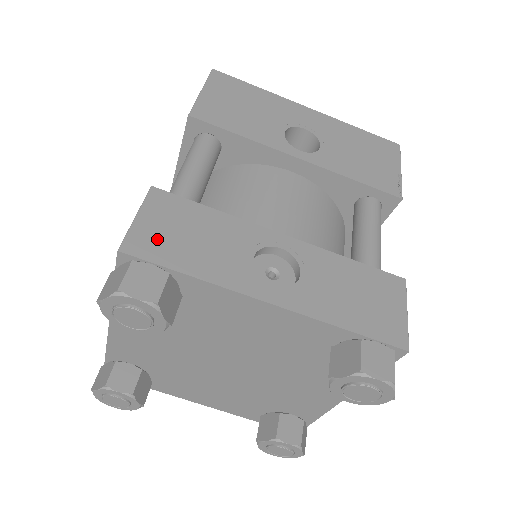
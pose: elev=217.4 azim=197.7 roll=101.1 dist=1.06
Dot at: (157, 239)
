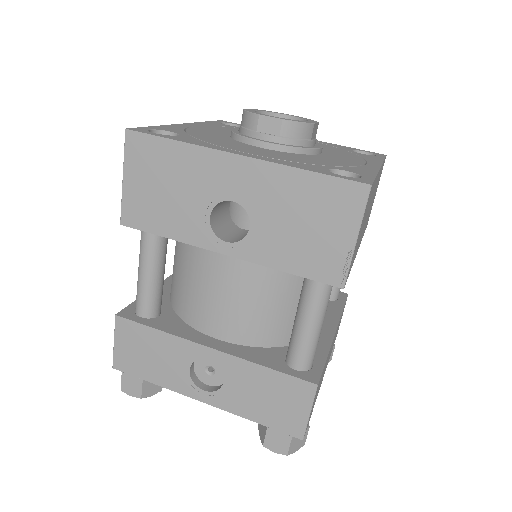
Dot at: (129, 359)
